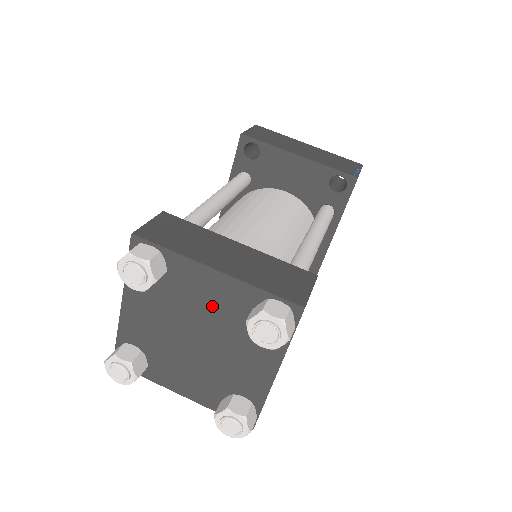
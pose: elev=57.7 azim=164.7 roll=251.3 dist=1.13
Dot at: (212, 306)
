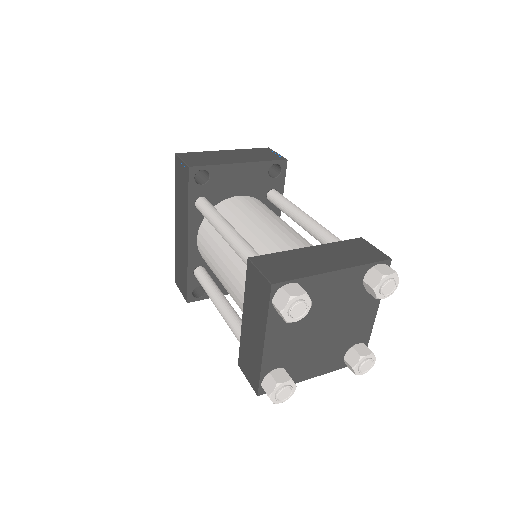
Dot at: (334, 298)
